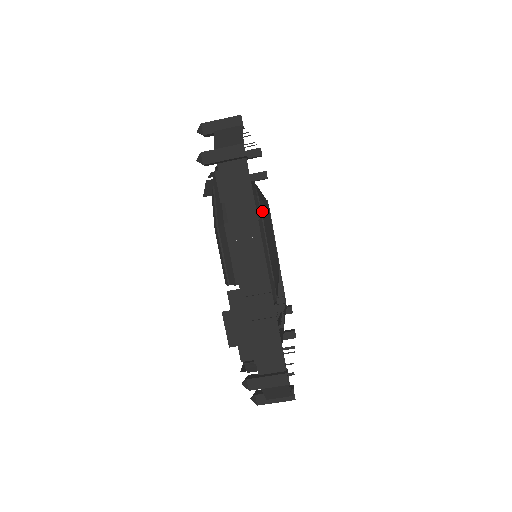
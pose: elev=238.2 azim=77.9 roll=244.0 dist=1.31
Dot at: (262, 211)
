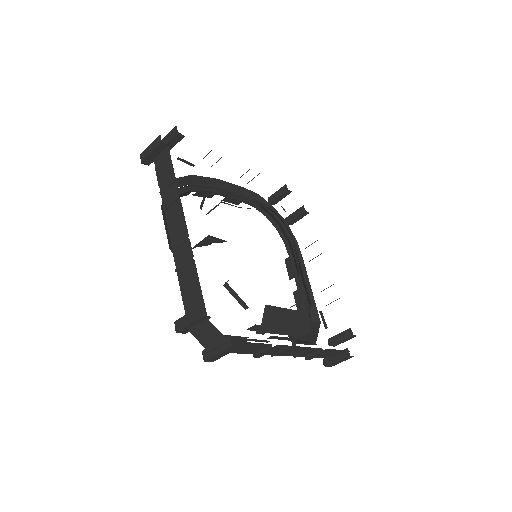
Dot at: (292, 234)
